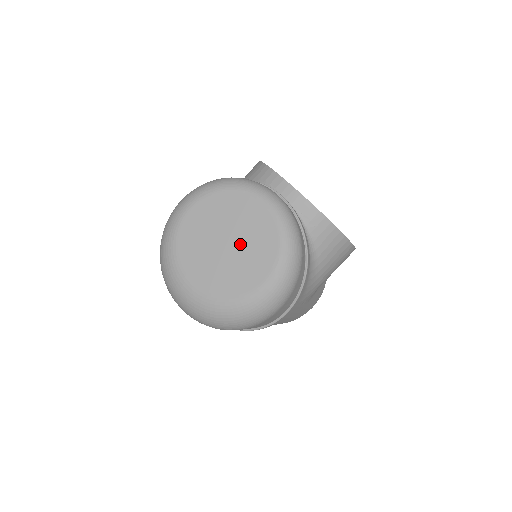
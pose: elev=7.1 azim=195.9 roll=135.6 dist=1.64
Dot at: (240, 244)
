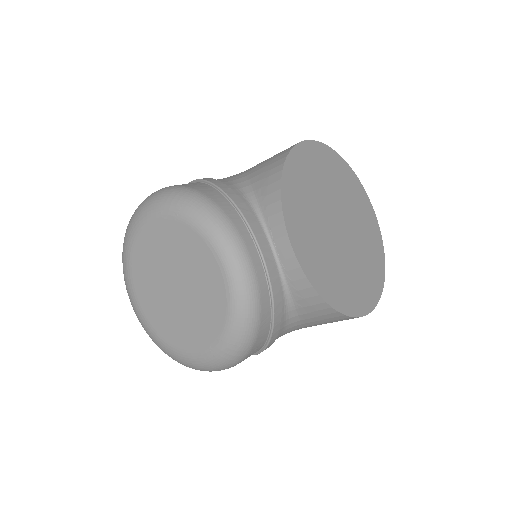
Dot at: (187, 298)
